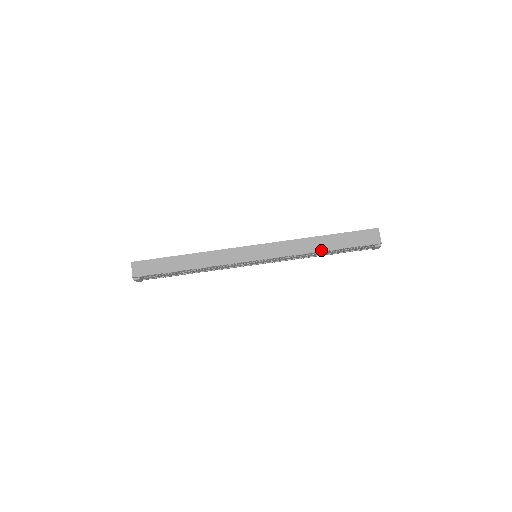
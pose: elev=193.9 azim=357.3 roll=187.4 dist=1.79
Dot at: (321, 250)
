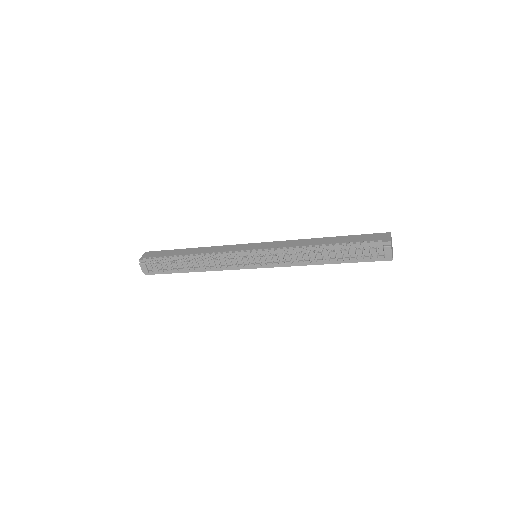
Dot at: (320, 245)
